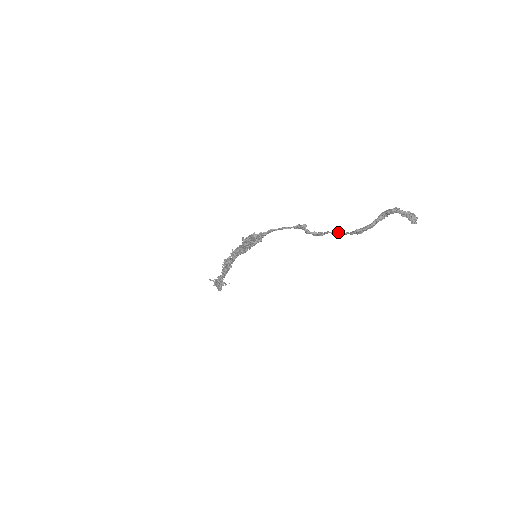
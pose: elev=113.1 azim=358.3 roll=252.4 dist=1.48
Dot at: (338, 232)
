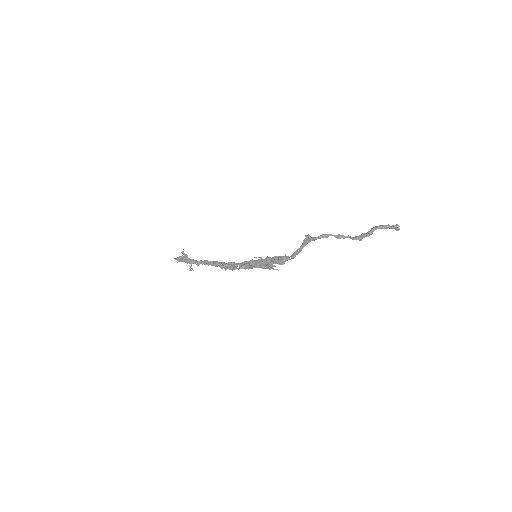
Dot at: (339, 237)
